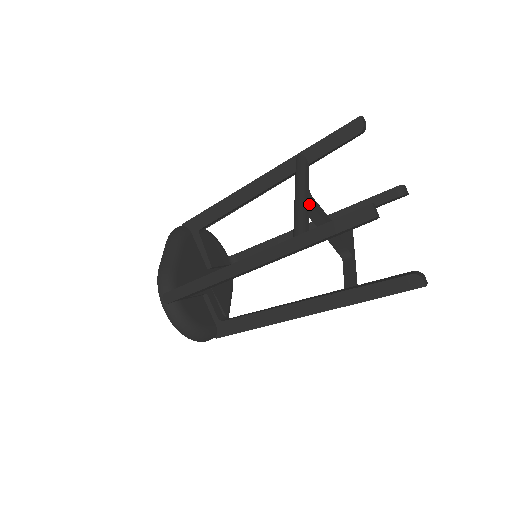
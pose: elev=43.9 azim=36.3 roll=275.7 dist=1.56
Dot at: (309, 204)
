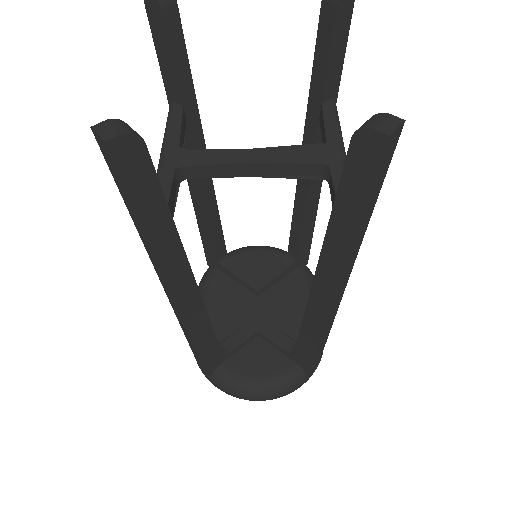
Dot at: (180, 167)
